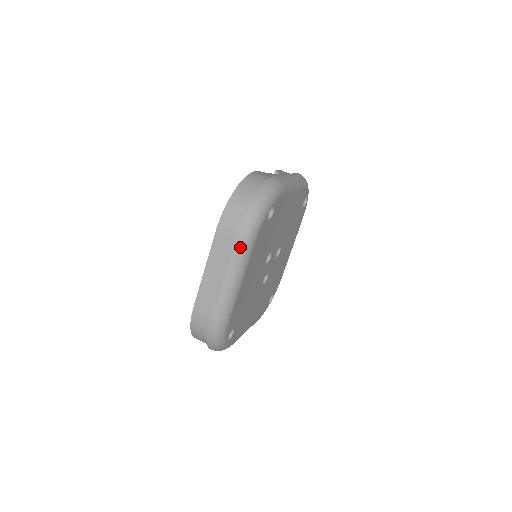
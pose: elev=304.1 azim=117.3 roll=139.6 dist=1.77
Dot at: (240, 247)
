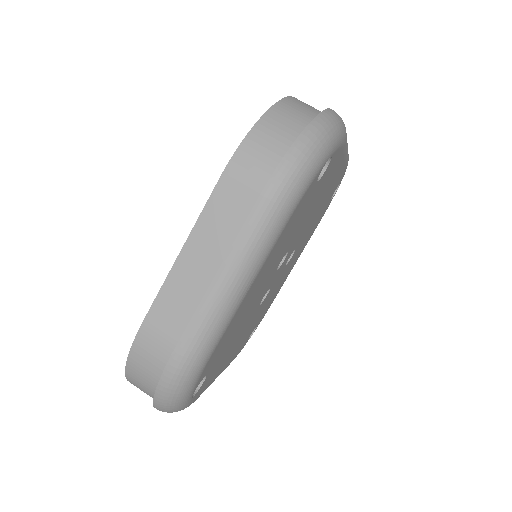
Dot at: (266, 214)
